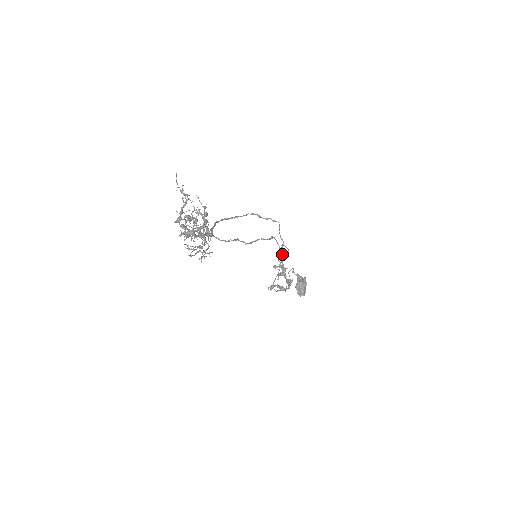
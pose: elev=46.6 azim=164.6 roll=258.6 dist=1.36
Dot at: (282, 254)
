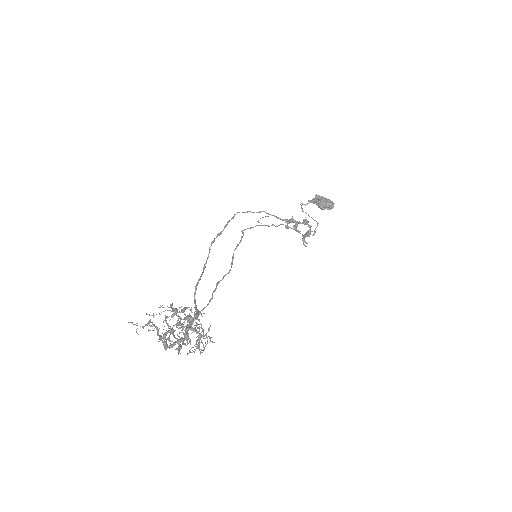
Dot at: occluded
